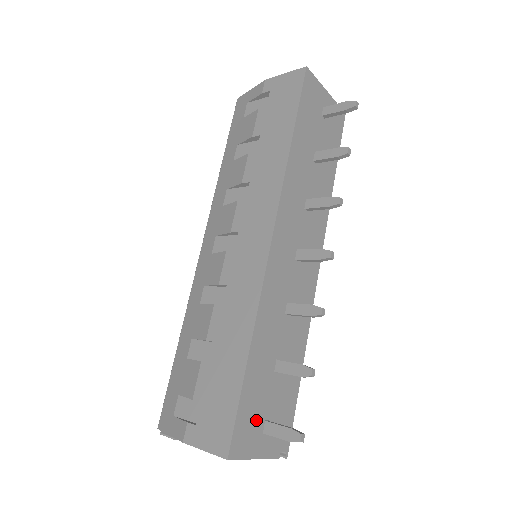
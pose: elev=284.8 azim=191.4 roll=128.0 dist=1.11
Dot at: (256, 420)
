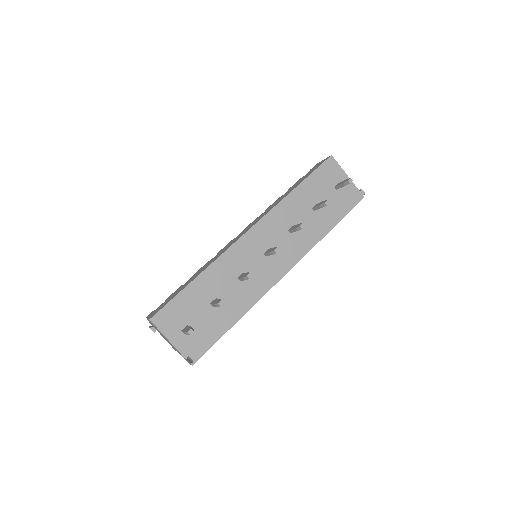
Dot at: (181, 318)
